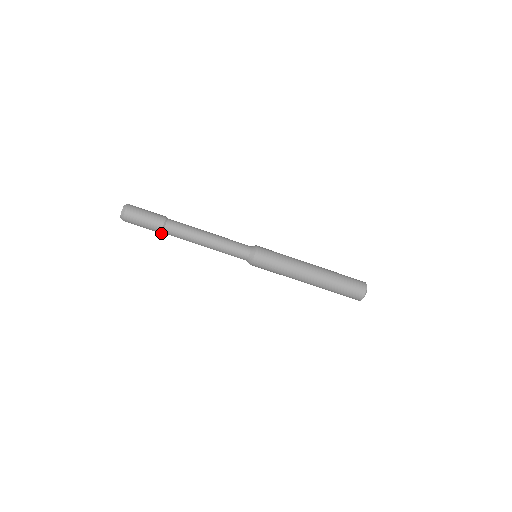
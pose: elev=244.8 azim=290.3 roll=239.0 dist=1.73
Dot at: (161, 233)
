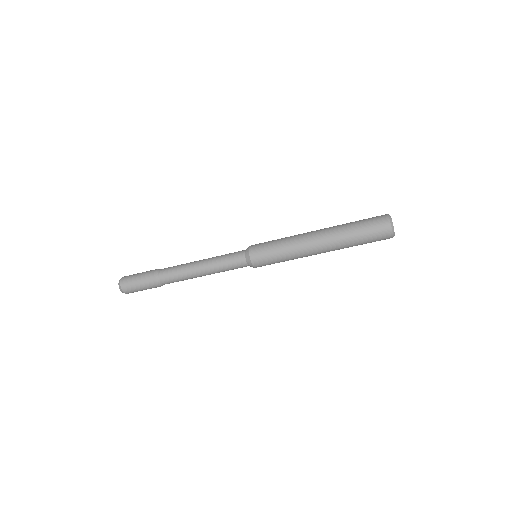
Dot at: occluded
